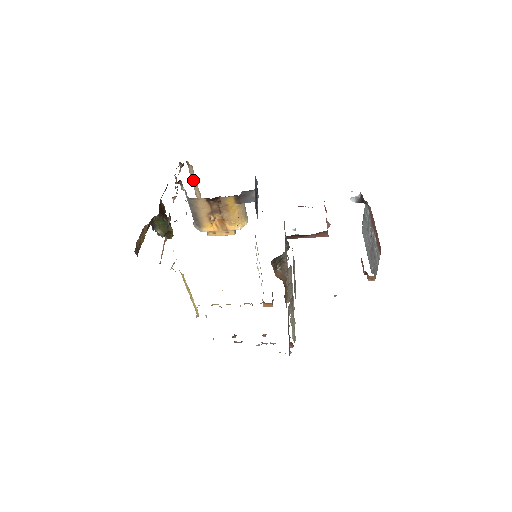
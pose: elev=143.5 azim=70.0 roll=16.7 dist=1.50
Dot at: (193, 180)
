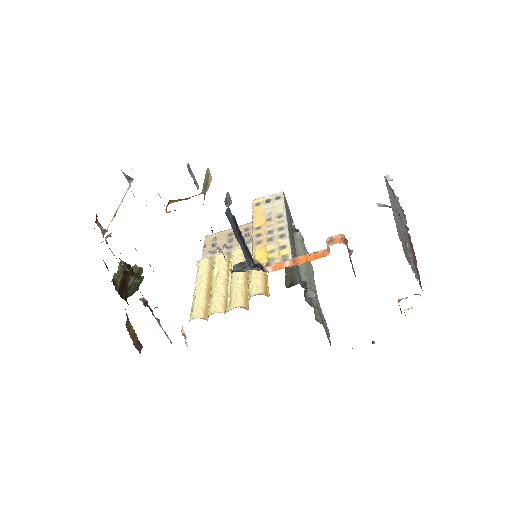
Dot at: occluded
